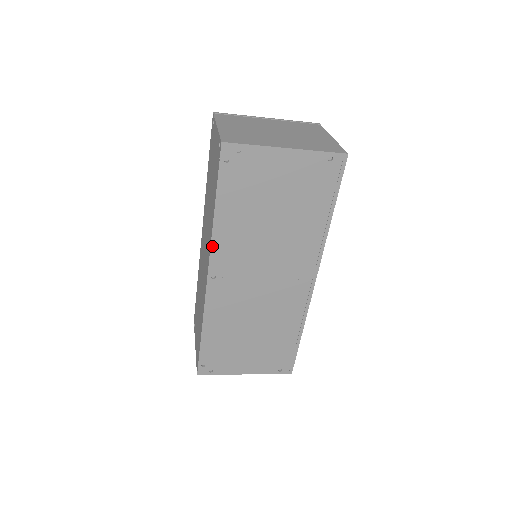
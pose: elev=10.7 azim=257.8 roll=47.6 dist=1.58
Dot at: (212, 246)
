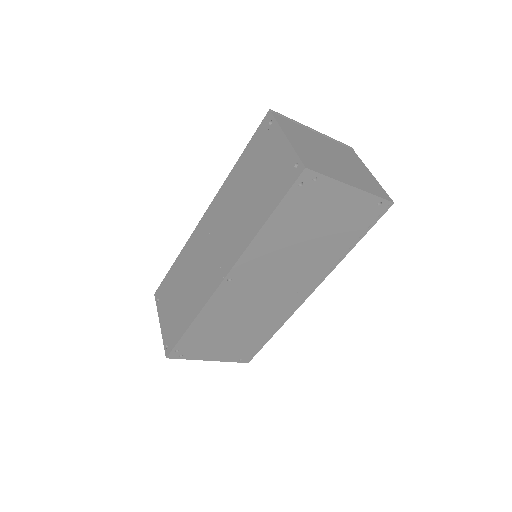
Dot at: (244, 253)
